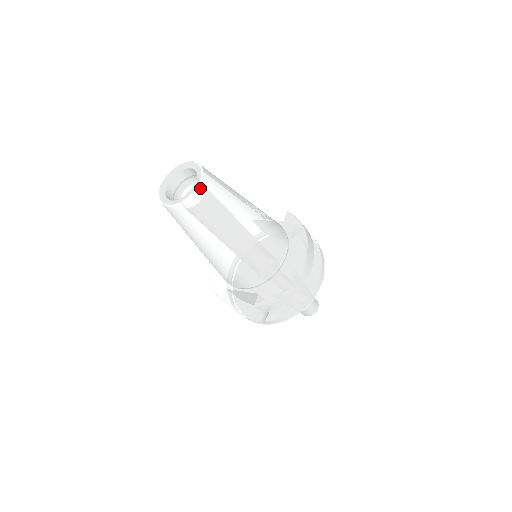
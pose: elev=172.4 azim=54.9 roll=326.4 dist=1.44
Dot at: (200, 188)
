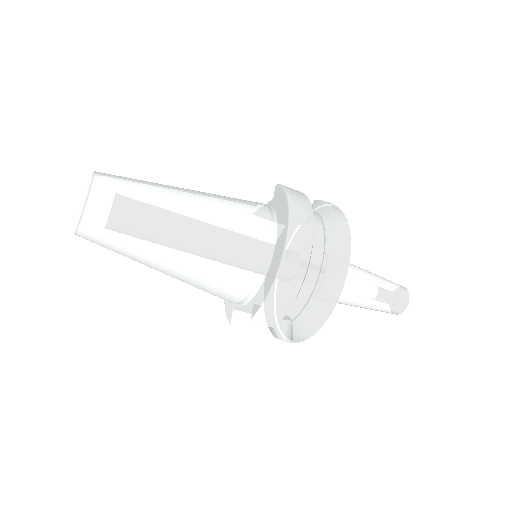
Dot at: (88, 198)
